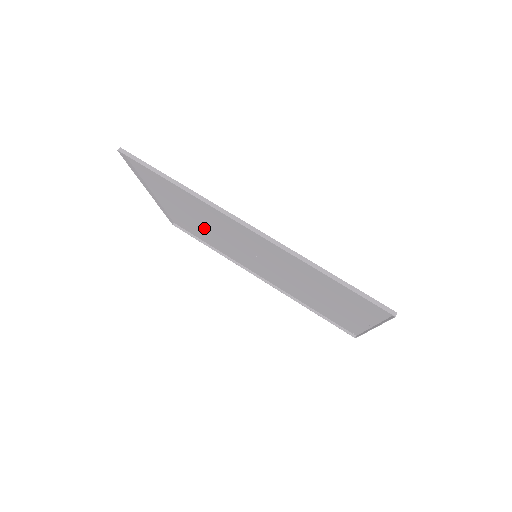
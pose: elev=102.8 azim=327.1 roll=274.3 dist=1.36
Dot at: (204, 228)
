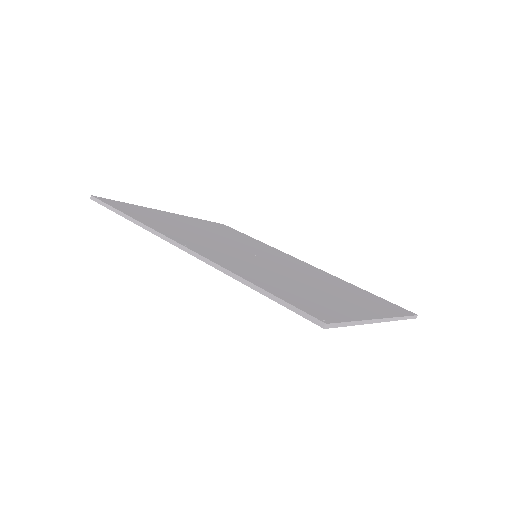
Dot at: occluded
